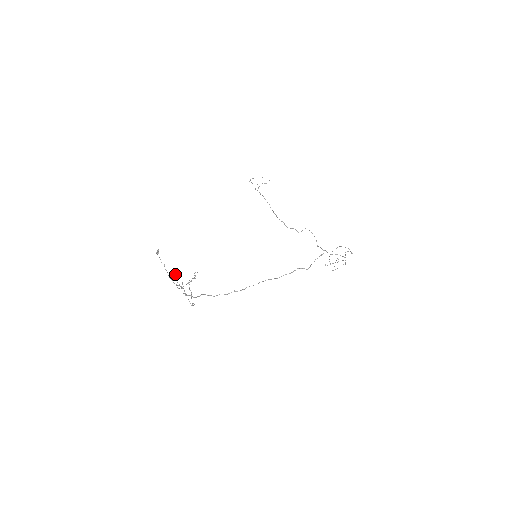
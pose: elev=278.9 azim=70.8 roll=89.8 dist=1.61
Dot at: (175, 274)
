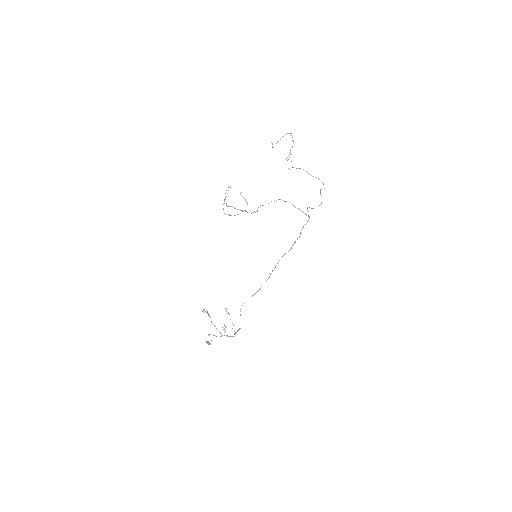
Dot at: occluded
